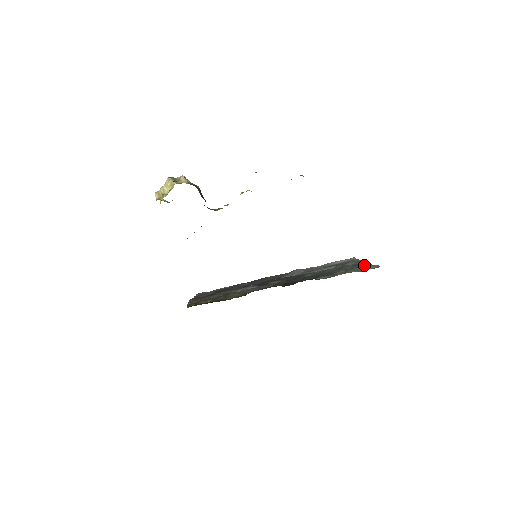
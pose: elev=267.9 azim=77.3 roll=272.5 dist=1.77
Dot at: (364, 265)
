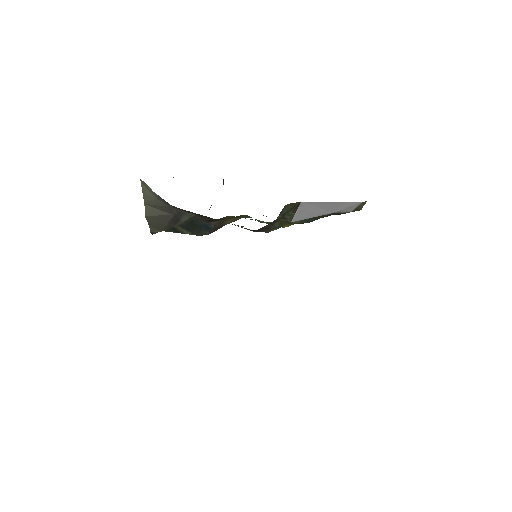
Dot at: occluded
